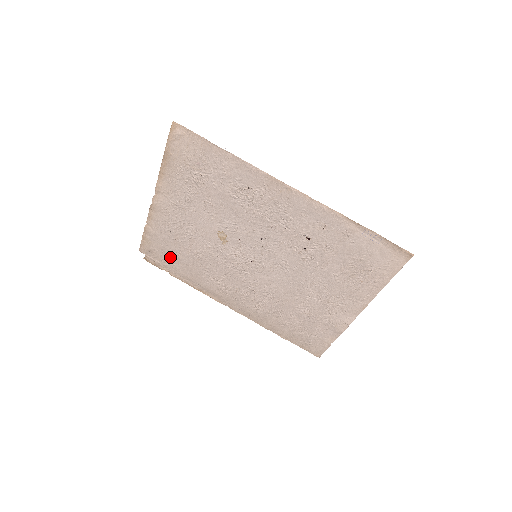
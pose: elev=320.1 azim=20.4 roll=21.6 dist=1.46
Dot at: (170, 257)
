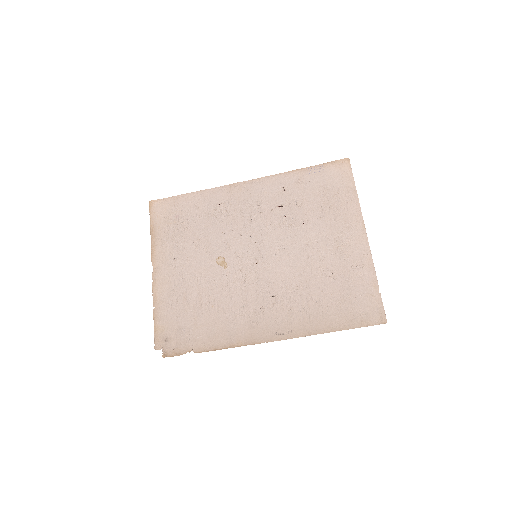
Dot at: (187, 329)
